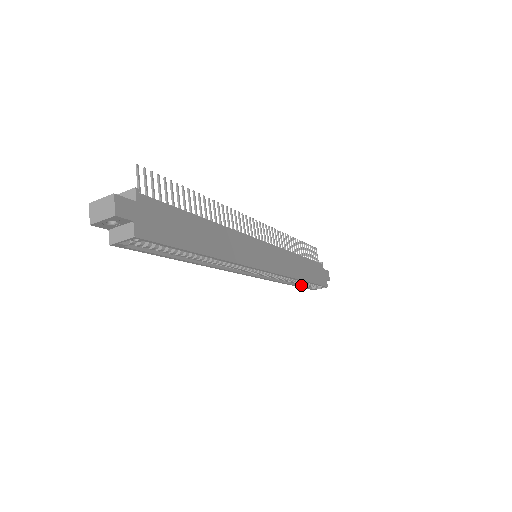
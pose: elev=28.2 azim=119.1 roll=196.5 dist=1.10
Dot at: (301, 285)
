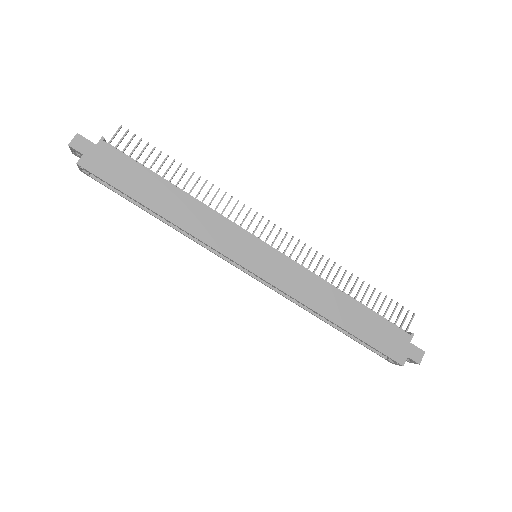
Dot at: (357, 339)
